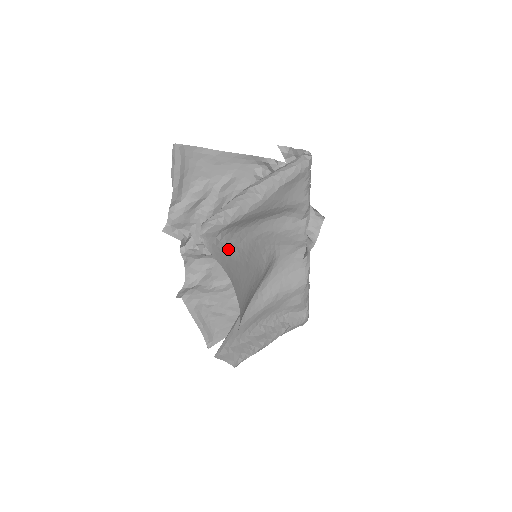
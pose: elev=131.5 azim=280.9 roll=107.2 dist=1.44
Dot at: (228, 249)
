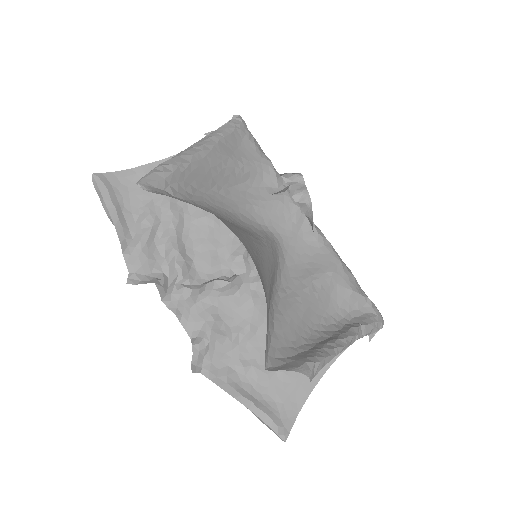
Dot at: occluded
